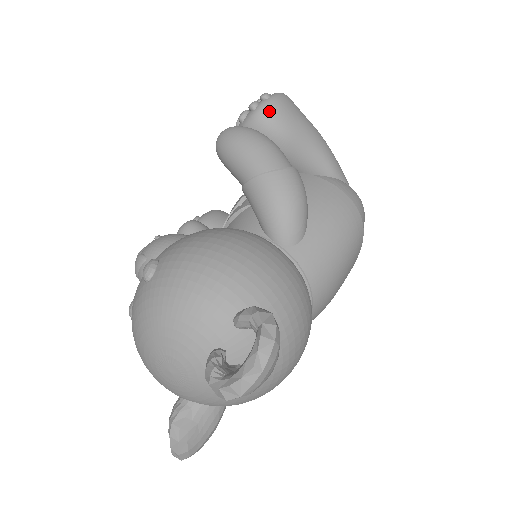
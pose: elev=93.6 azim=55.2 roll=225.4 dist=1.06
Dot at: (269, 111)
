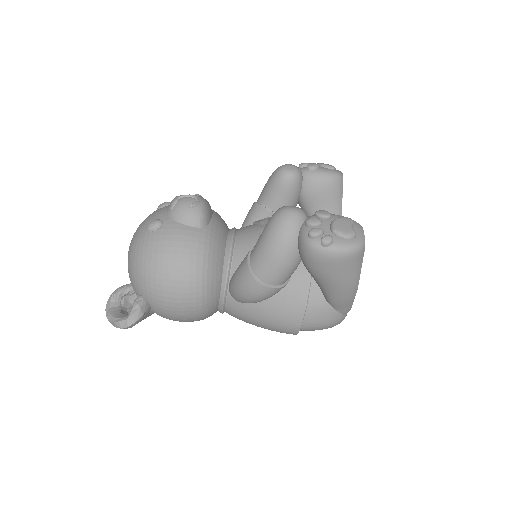
Dot at: (309, 252)
